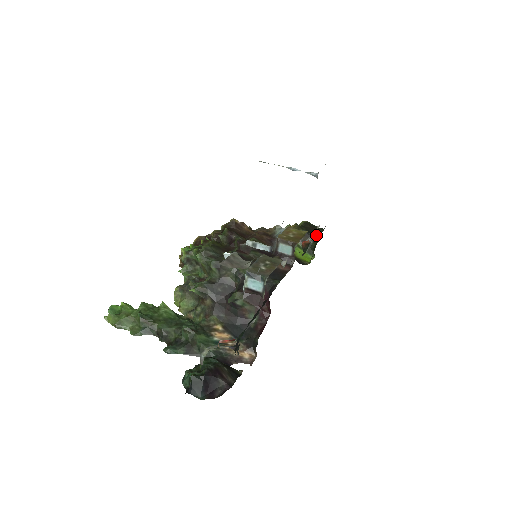
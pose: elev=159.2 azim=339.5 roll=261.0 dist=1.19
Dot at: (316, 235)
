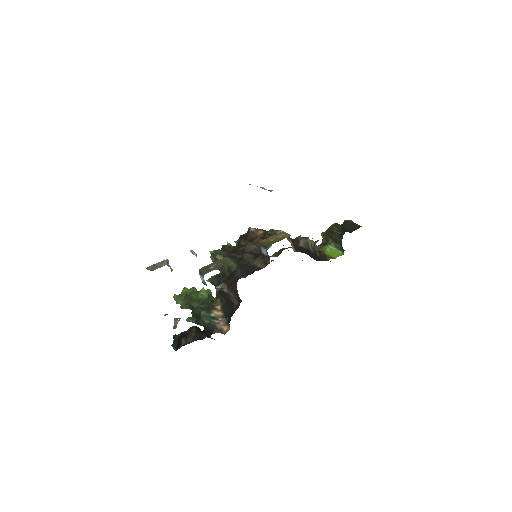
Dot at: (343, 233)
